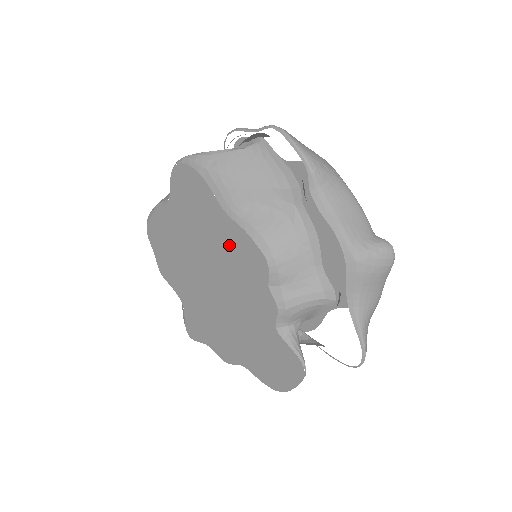
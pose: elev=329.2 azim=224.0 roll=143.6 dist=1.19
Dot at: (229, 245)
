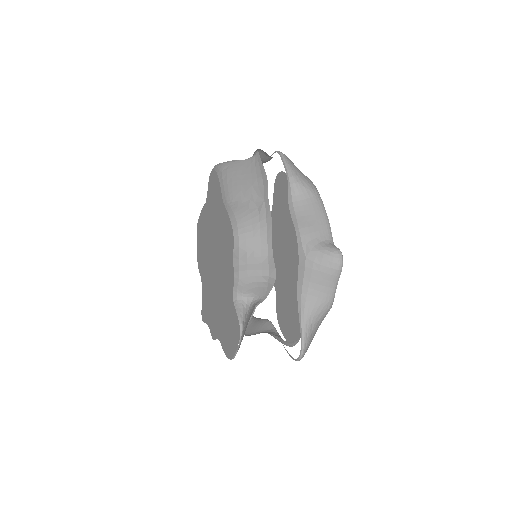
Dot at: (222, 228)
